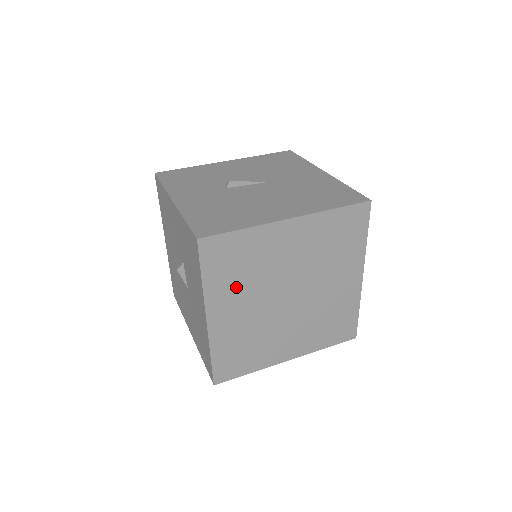
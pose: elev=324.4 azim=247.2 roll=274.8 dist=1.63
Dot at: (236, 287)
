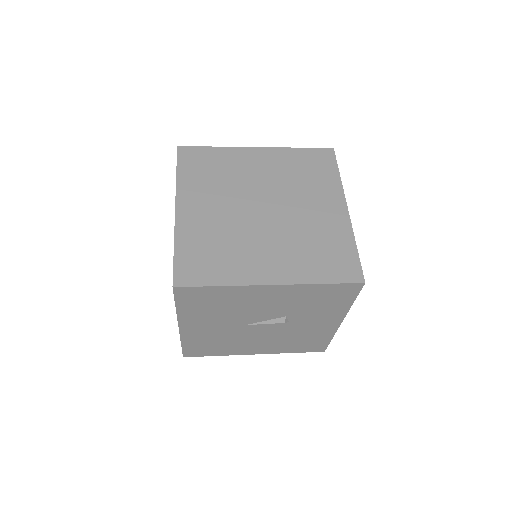
Dot at: (207, 187)
